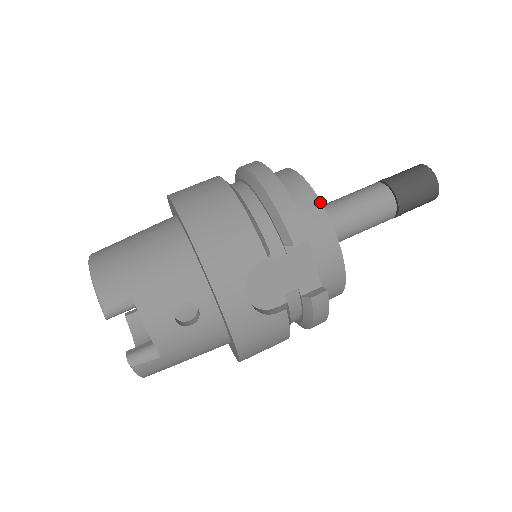
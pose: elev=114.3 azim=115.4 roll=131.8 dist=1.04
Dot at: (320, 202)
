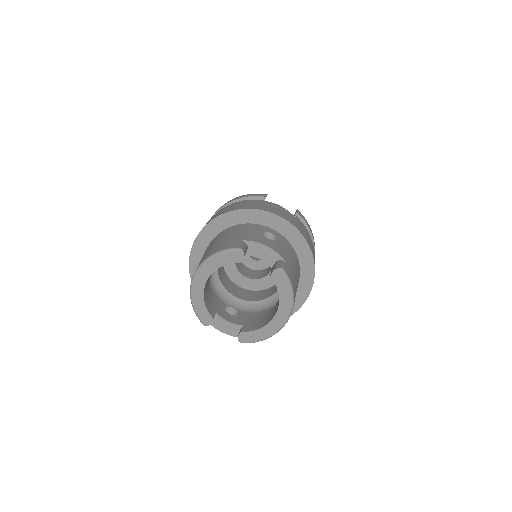
Dot at: occluded
